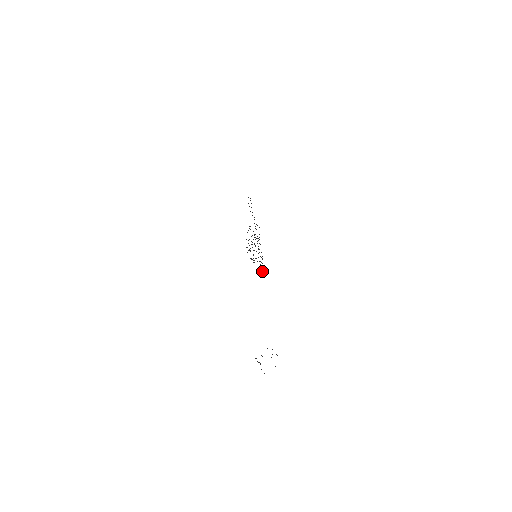
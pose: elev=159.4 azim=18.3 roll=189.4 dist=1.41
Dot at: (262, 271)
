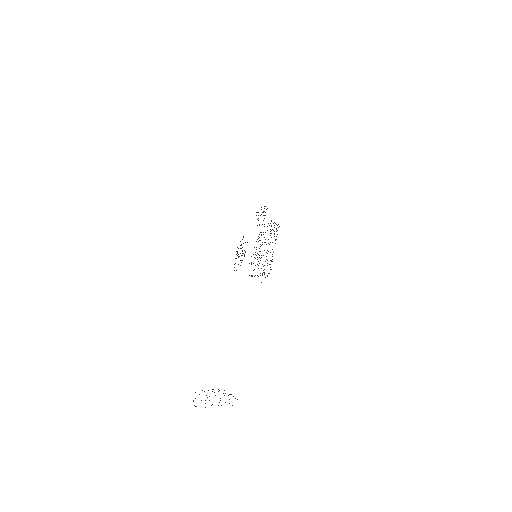
Dot at: (264, 269)
